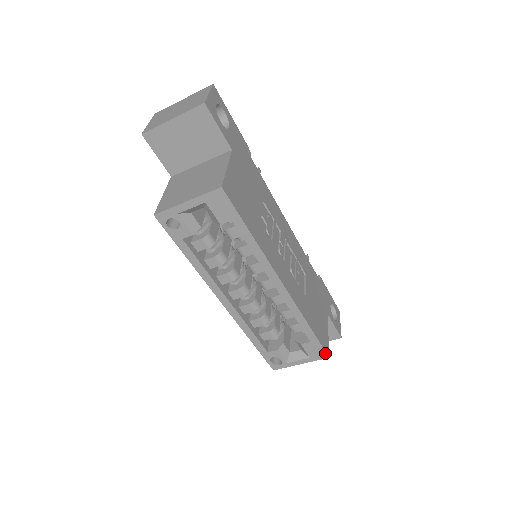
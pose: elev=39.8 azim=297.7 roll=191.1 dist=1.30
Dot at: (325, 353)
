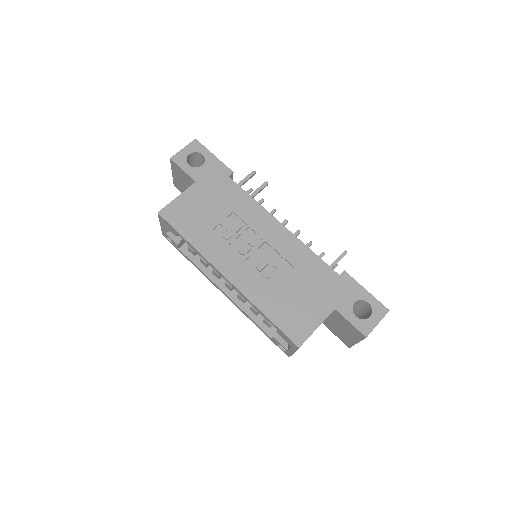
Dot at: (293, 343)
